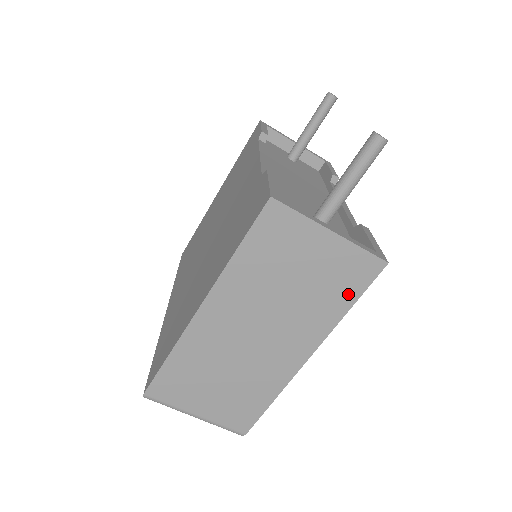
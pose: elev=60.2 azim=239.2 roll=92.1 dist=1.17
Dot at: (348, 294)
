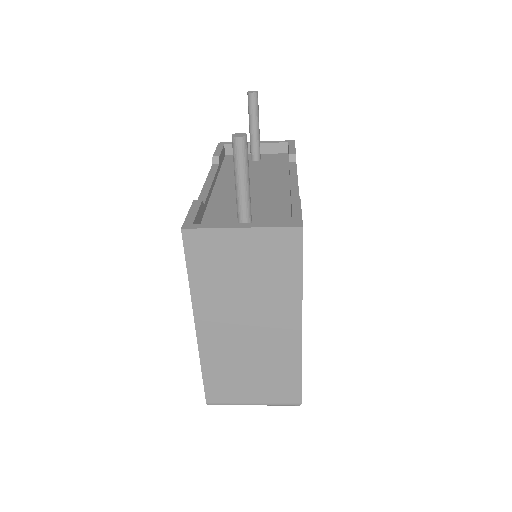
Dot at: (291, 265)
